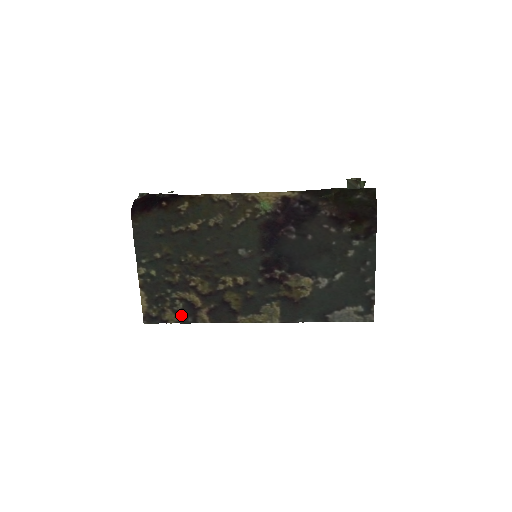
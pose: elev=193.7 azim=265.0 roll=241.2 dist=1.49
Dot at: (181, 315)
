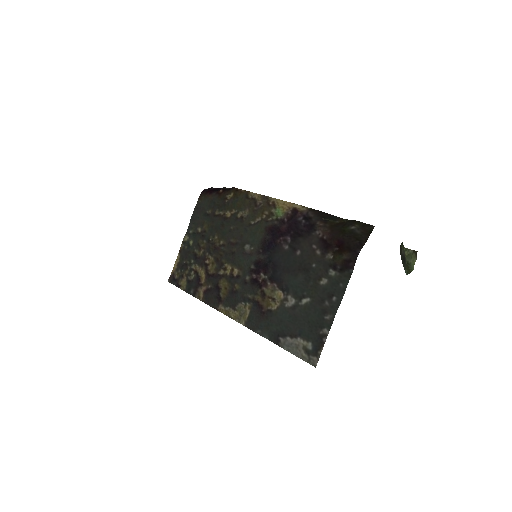
Dot at: (189, 285)
